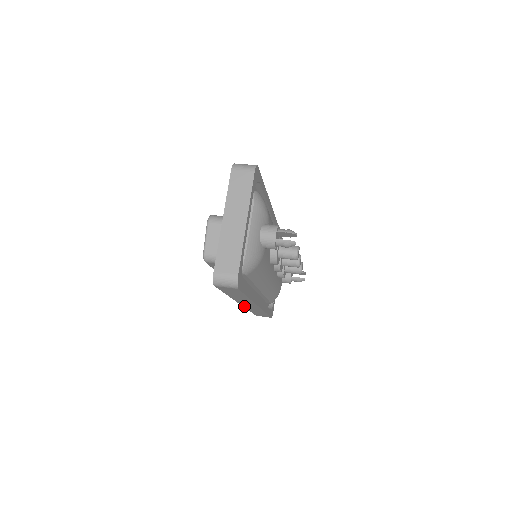
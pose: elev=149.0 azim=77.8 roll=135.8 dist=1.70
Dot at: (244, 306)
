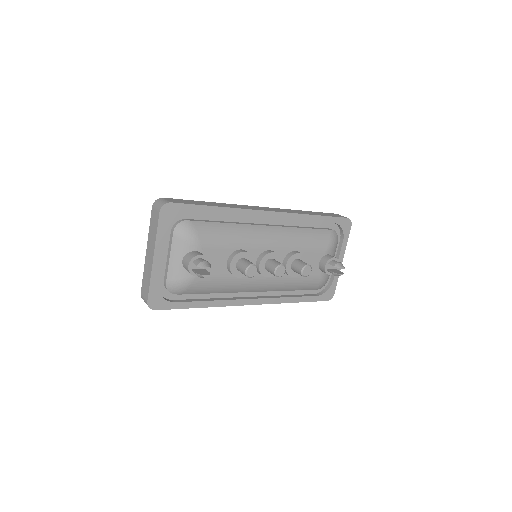
Dot at: occluded
